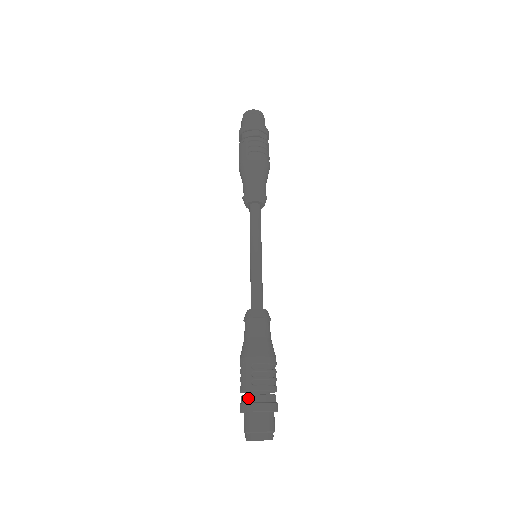
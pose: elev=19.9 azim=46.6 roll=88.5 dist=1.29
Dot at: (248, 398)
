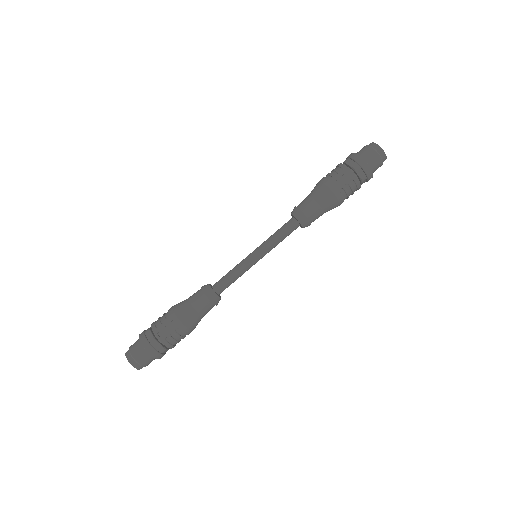
Dot at: (154, 343)
